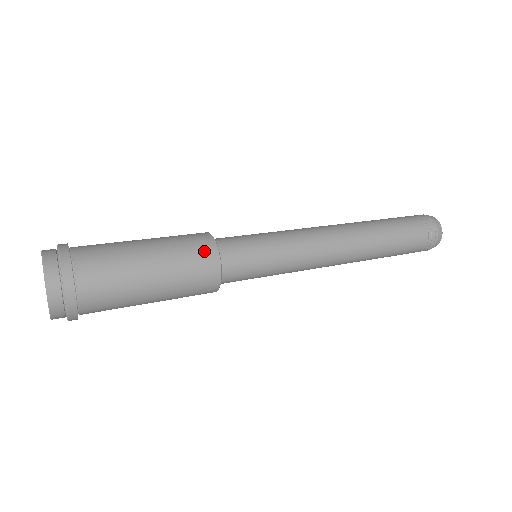
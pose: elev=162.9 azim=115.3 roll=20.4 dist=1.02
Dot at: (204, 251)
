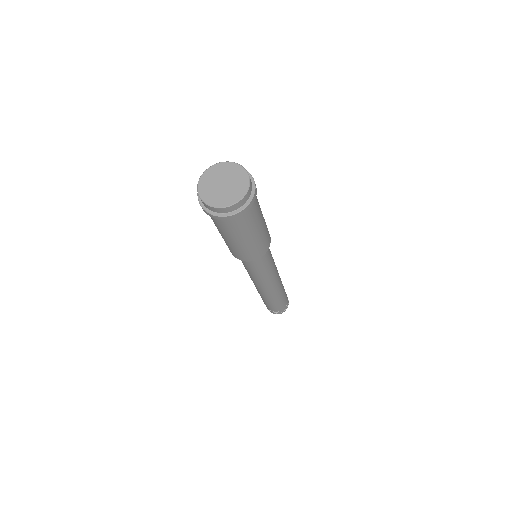
Dot at: occluded
